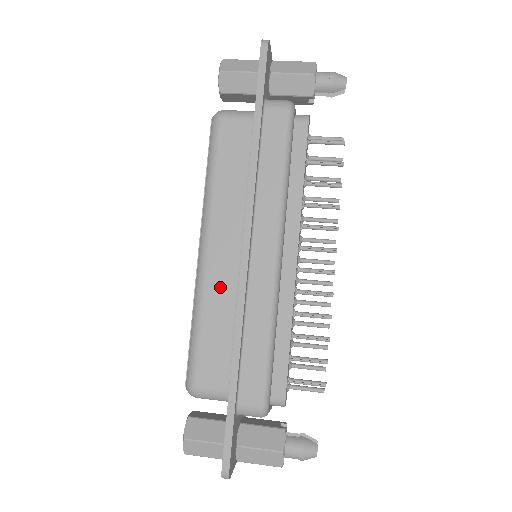
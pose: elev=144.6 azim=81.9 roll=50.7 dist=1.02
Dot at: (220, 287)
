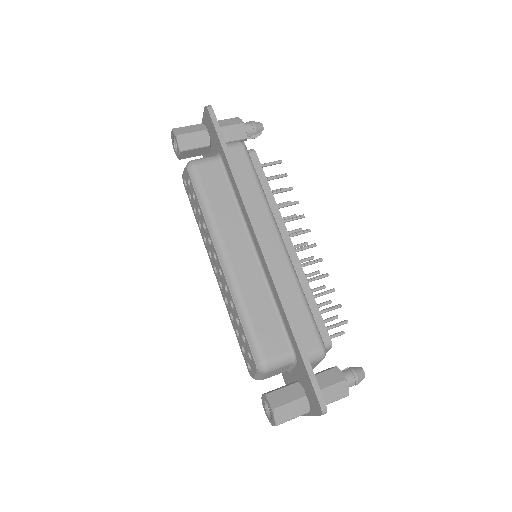
Dot at: (250, 280)
